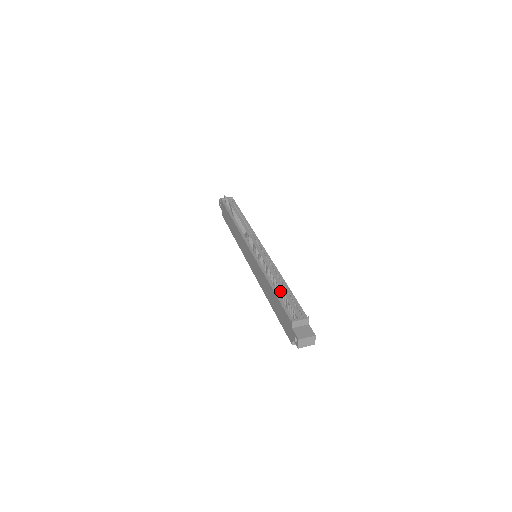
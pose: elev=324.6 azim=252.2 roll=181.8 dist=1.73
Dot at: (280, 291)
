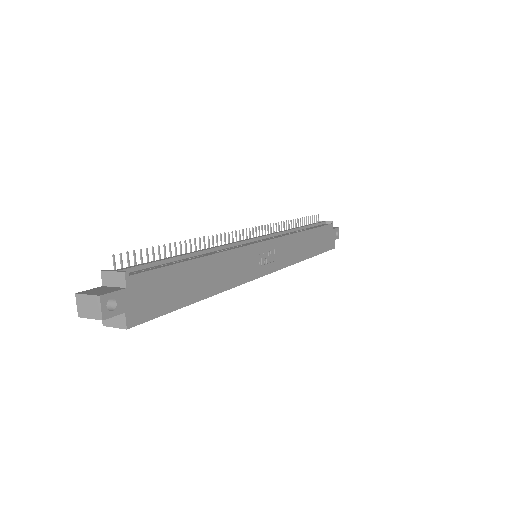
Dot at: (165, 251)
